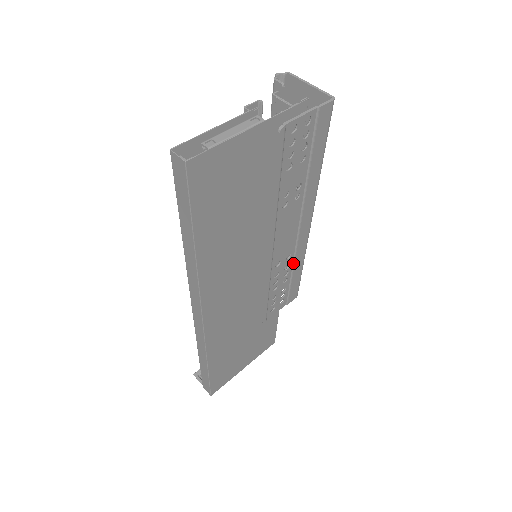
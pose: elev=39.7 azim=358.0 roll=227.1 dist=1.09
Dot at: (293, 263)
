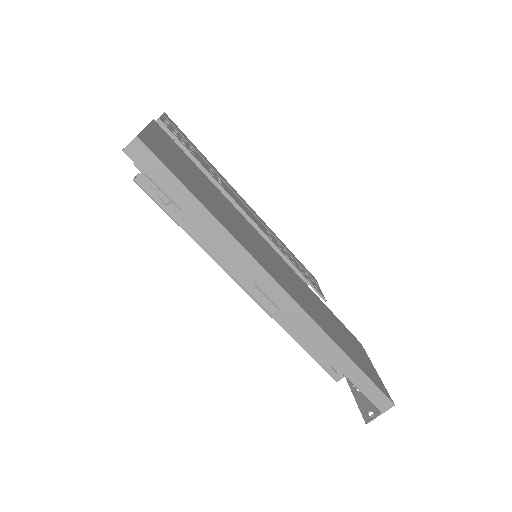
Dot at: (278, 241)
